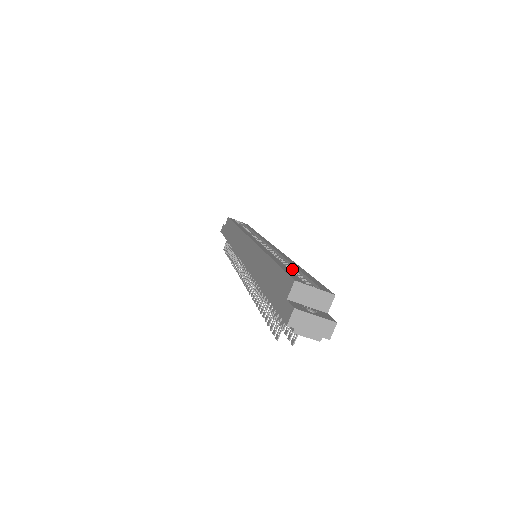
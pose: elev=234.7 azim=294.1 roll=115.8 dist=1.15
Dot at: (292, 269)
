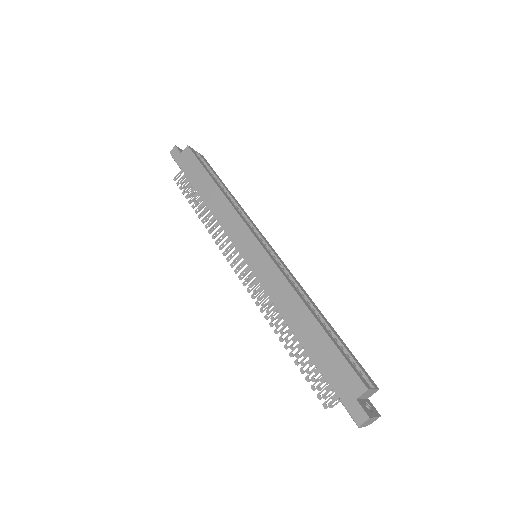
Dot at: (329, 331)
